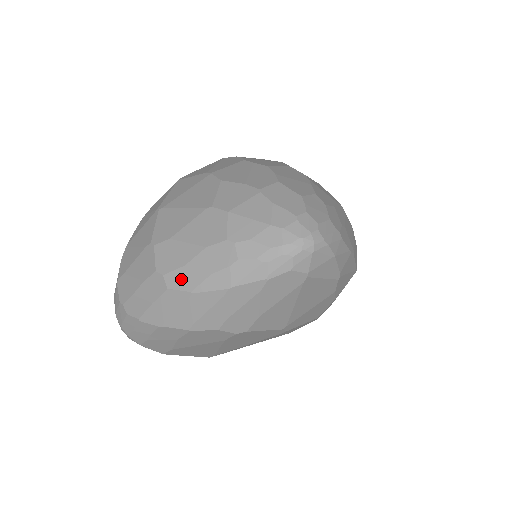
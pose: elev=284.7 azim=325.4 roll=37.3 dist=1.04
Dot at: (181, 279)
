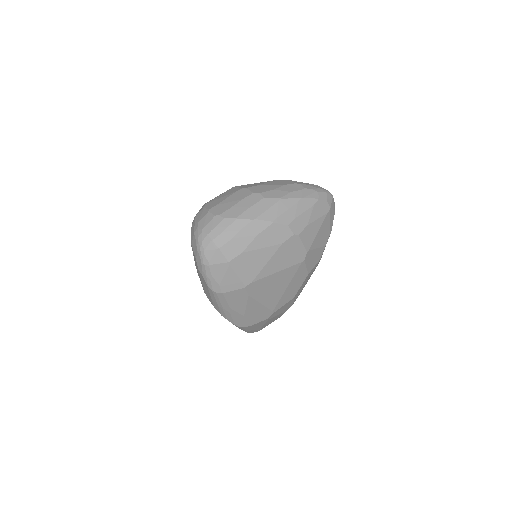
Dot at: (273, 194)
